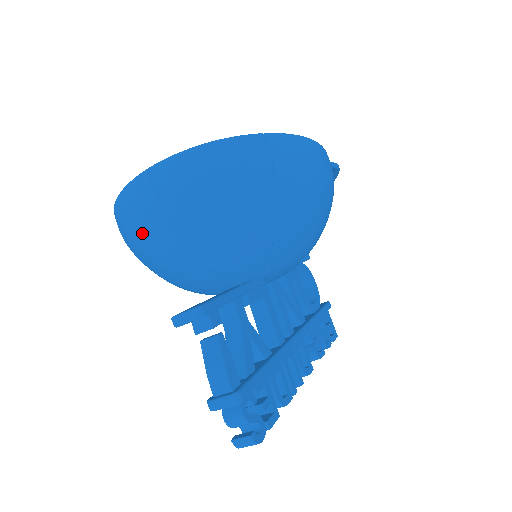
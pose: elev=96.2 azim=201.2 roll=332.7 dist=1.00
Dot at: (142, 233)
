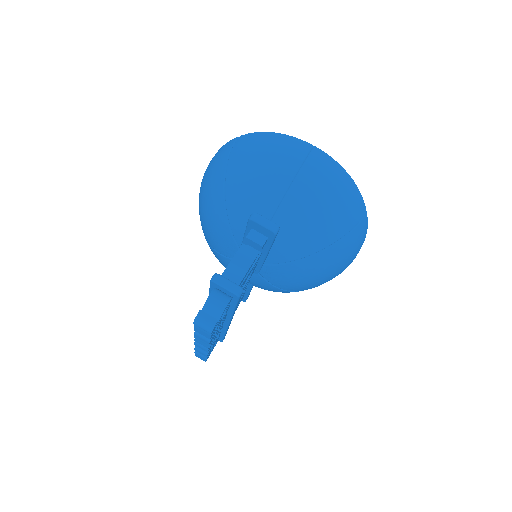
Dot at: (266, 162)
